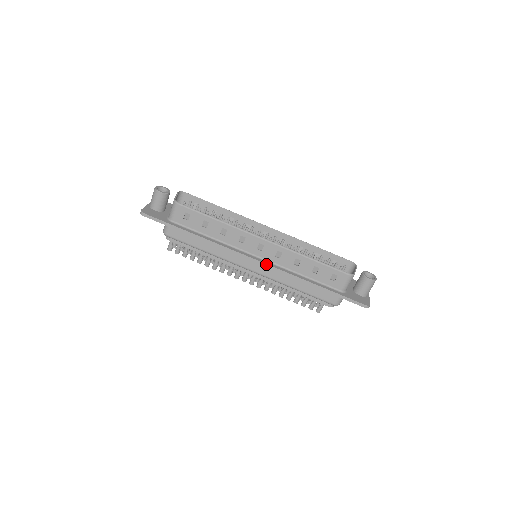
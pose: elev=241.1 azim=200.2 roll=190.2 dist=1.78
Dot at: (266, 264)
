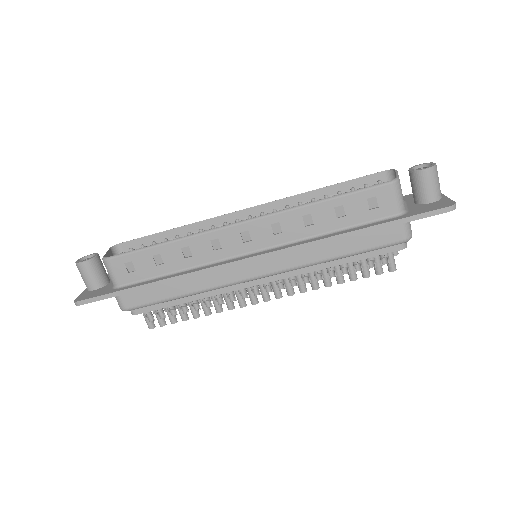
Dot at: (269, 253)
